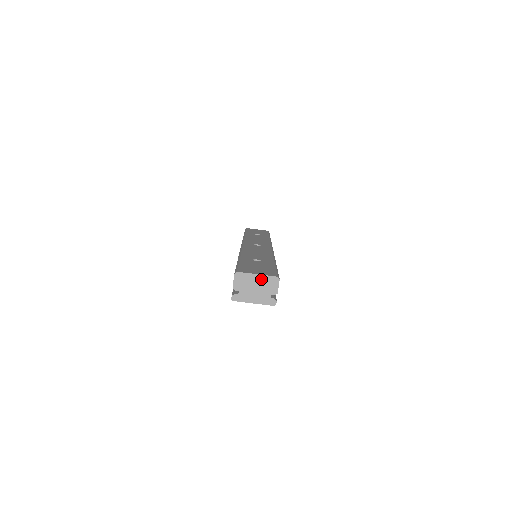
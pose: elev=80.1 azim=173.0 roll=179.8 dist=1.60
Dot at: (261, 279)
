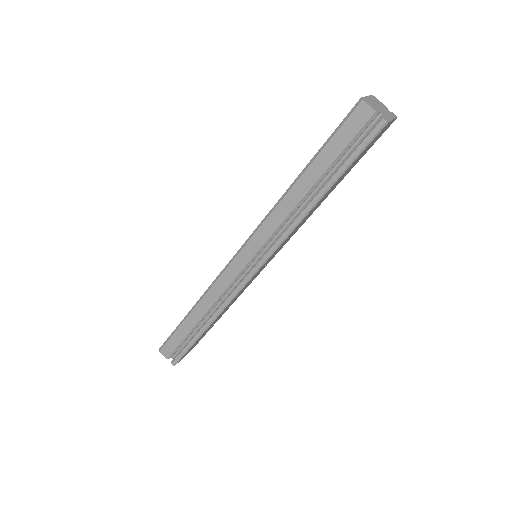
Dot at: (372, 99)
